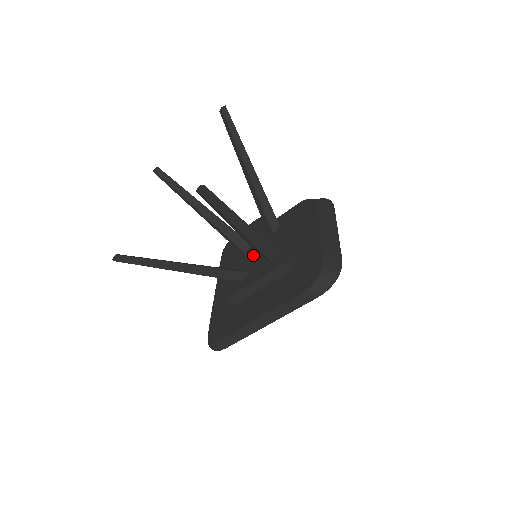
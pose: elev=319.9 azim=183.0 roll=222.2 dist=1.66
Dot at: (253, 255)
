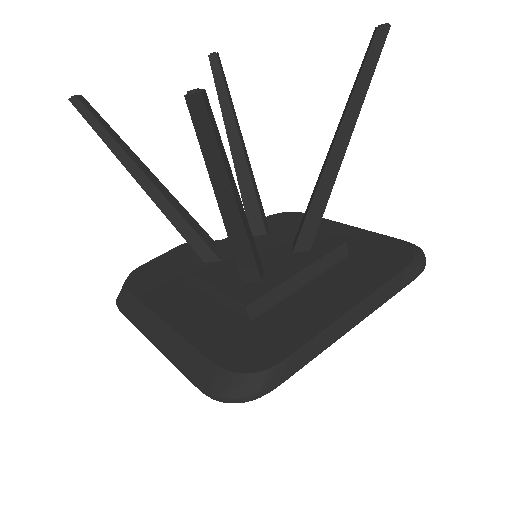
Dot at: occluded
